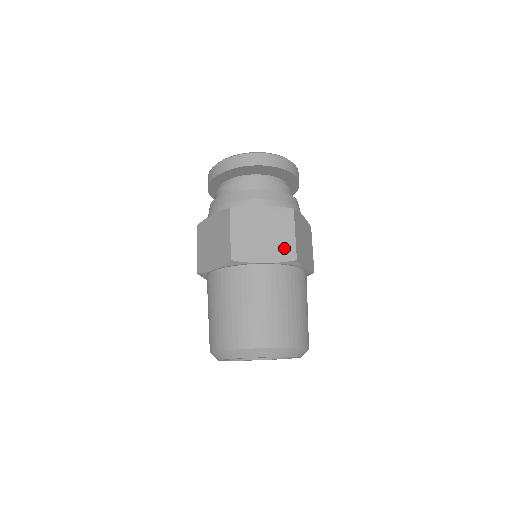
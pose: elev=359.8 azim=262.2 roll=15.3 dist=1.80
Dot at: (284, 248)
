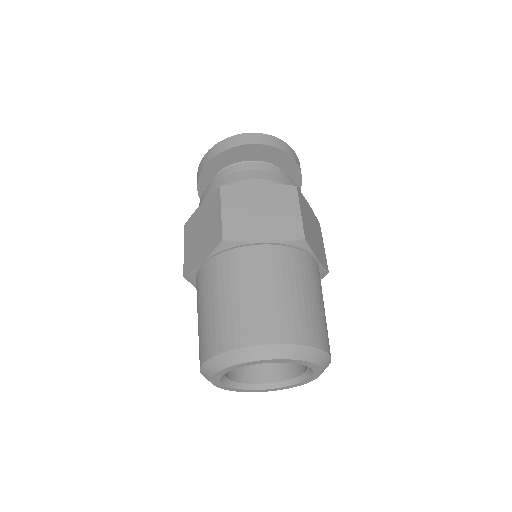
Dot at: (288, 226)
